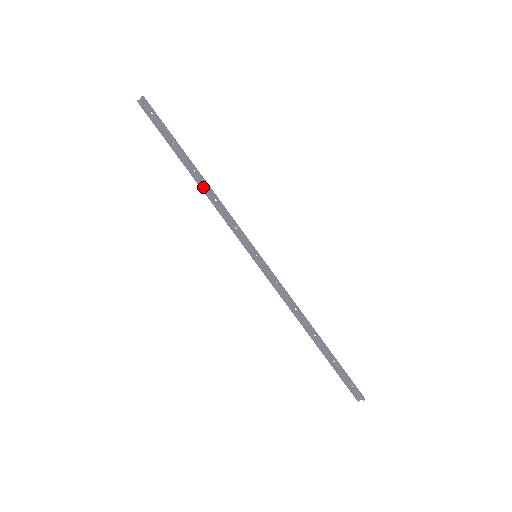
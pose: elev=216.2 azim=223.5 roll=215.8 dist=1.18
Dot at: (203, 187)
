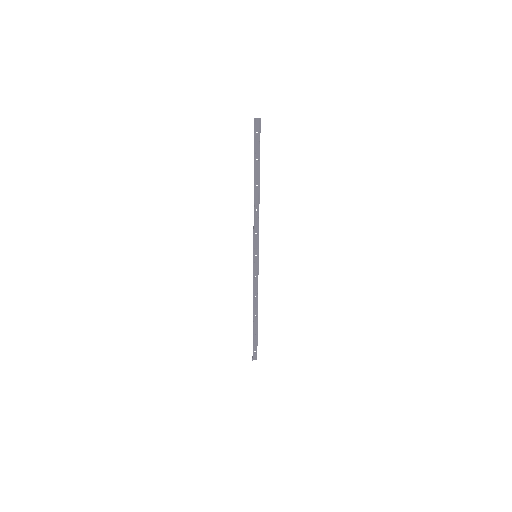
Dot at: (255, 198)
